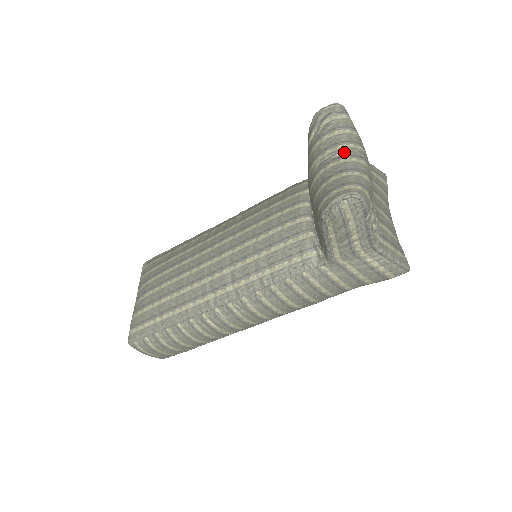
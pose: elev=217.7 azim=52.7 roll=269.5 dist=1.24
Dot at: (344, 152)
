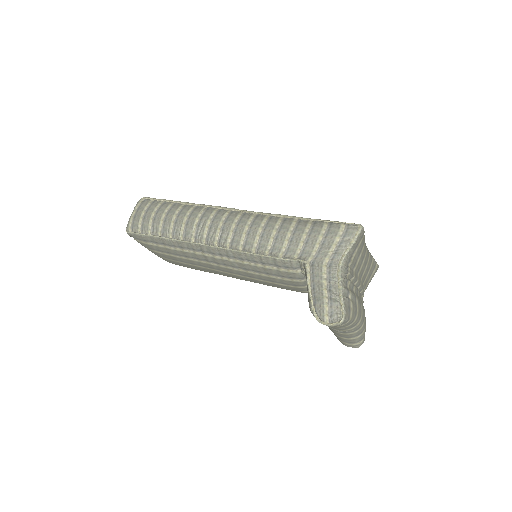
Dot at: (349, 331)
